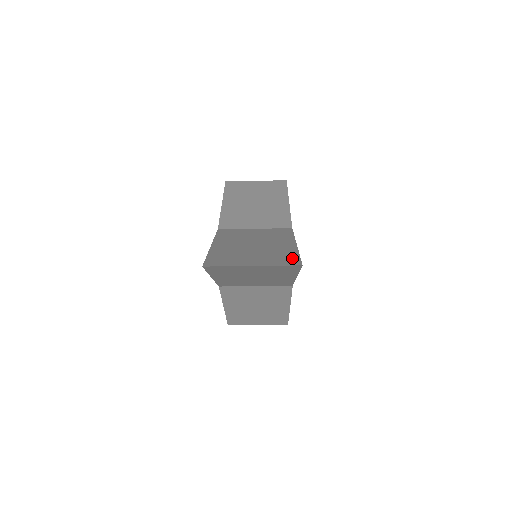
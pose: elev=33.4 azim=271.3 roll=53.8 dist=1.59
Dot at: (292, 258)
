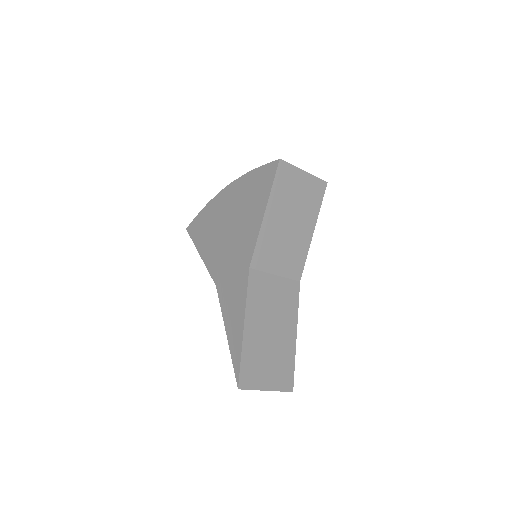
Dot at: (290, 375)
